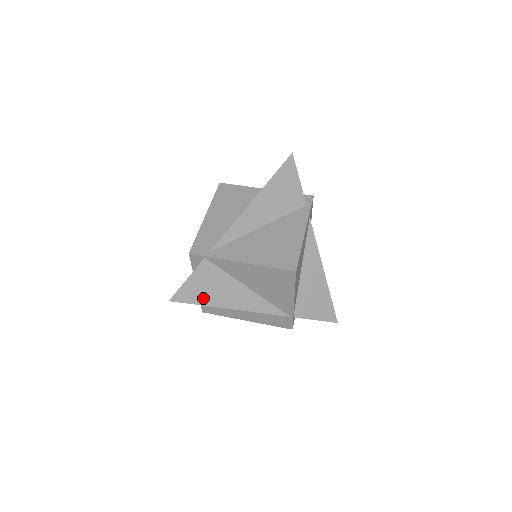
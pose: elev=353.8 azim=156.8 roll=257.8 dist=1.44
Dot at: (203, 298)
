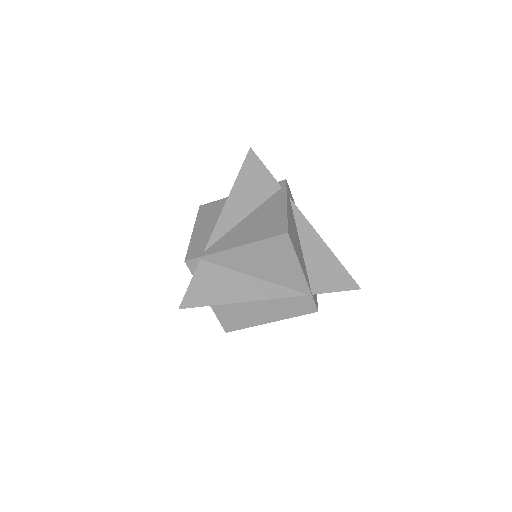
Dot at: (212, 298)
